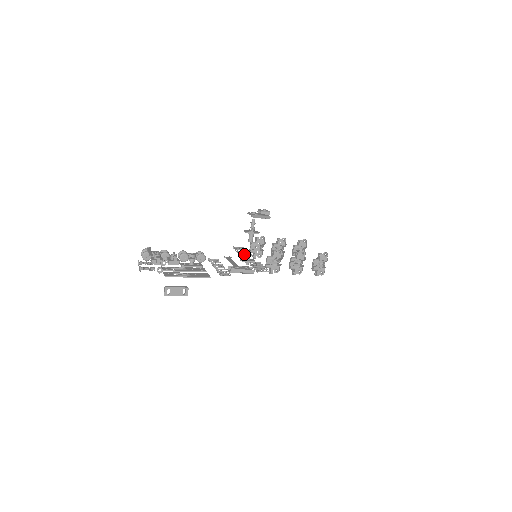
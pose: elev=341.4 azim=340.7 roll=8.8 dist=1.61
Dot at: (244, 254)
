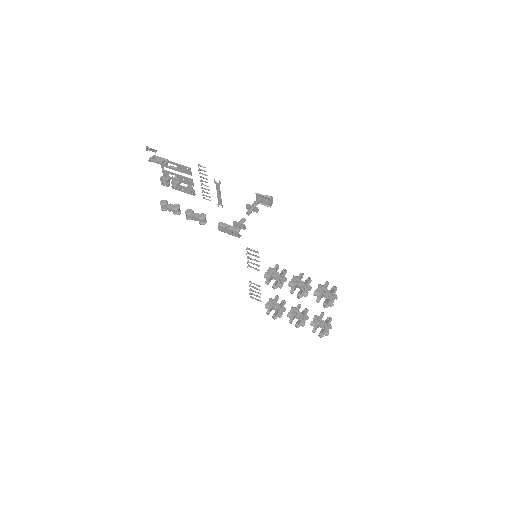
Dot at: (253, 283)
